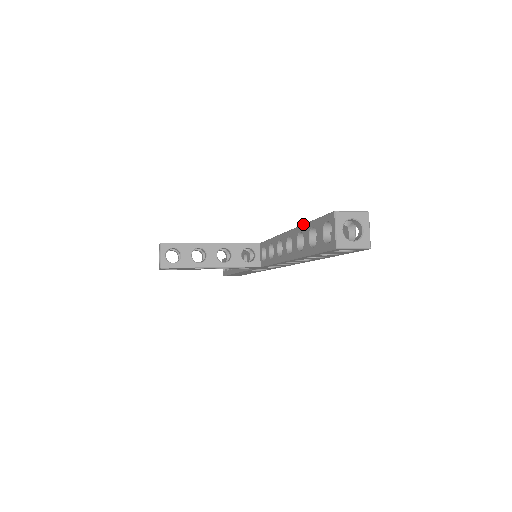
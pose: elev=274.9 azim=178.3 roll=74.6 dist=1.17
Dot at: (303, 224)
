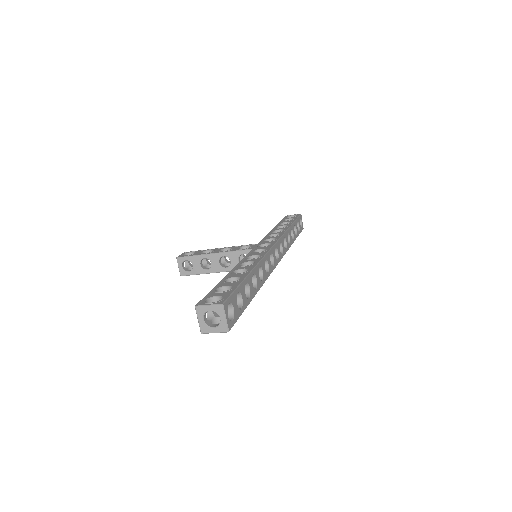
Dot at: occluded
